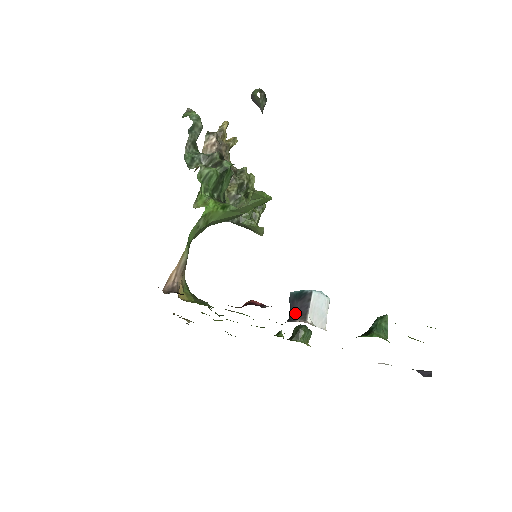
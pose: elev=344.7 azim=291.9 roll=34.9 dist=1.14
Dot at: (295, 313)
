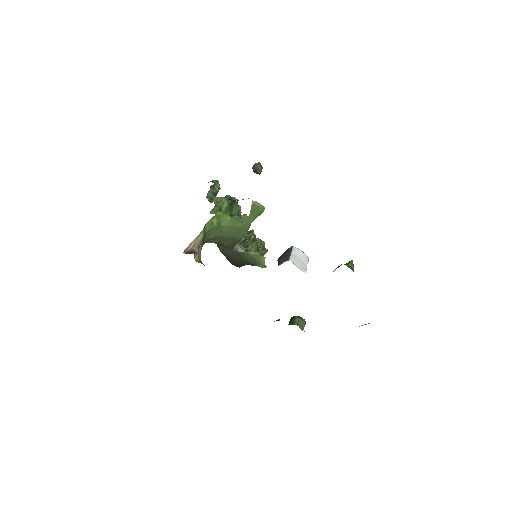
Dot at: (281, 261)
